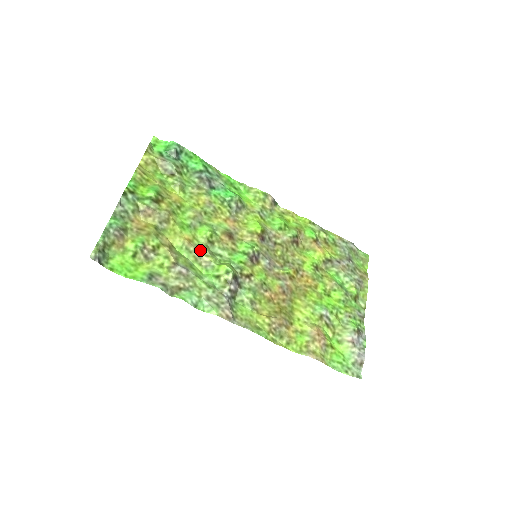
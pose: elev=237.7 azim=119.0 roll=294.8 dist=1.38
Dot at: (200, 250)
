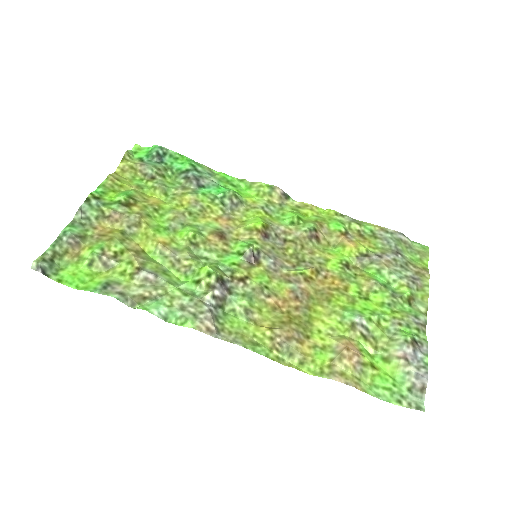
Dot at: (179, 254)
